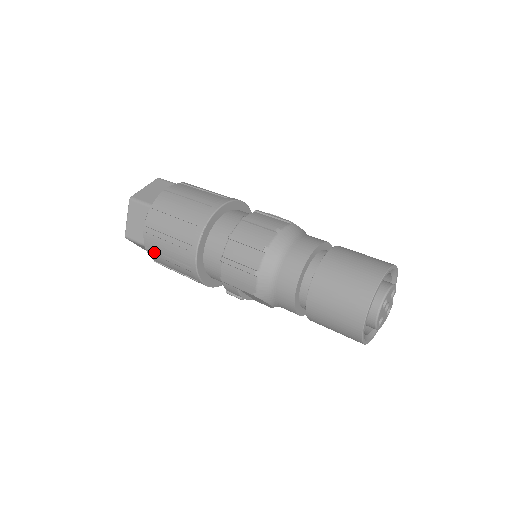
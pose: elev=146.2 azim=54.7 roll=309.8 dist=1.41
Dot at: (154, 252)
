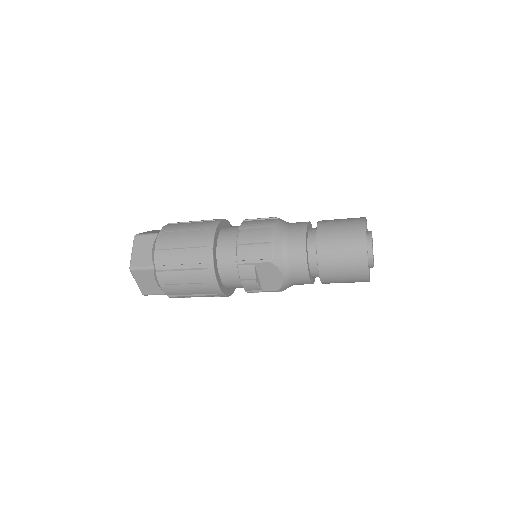
Dot at: (166, 266)
